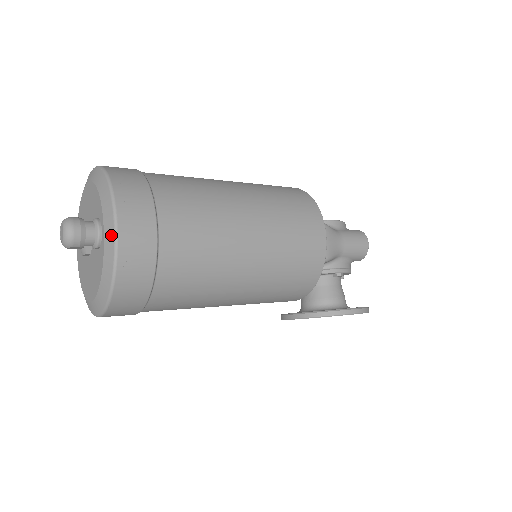
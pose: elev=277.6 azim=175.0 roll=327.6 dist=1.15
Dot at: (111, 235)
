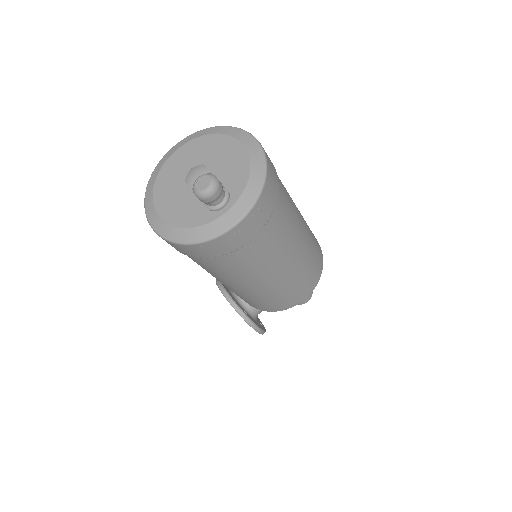
Dot at: (229, 223)
